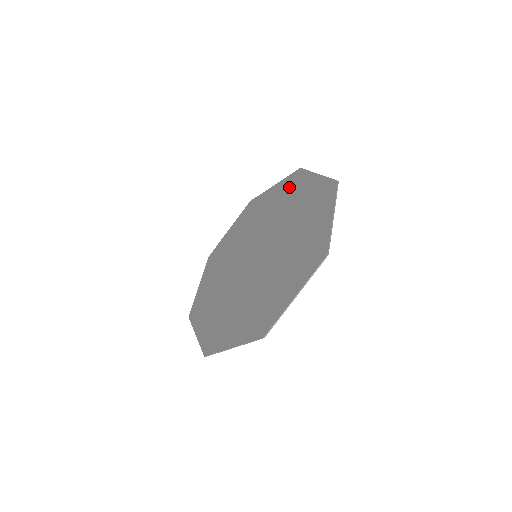
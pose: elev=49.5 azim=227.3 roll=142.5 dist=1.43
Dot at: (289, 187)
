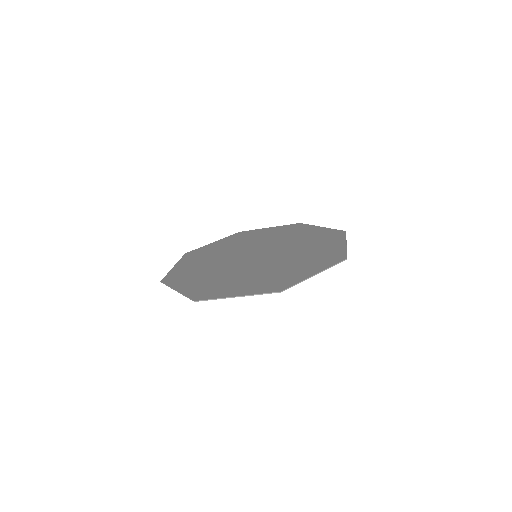
Dot at: (241, 237)
